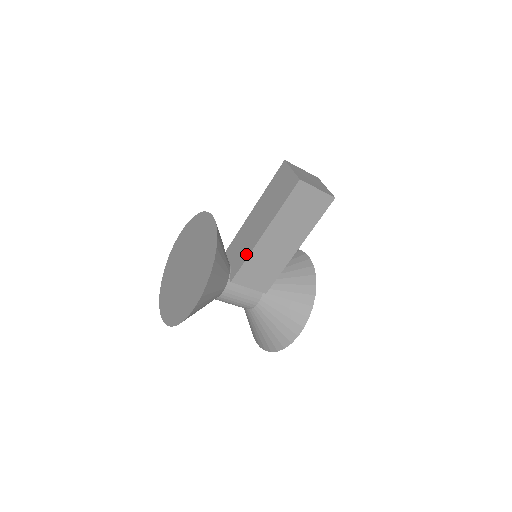
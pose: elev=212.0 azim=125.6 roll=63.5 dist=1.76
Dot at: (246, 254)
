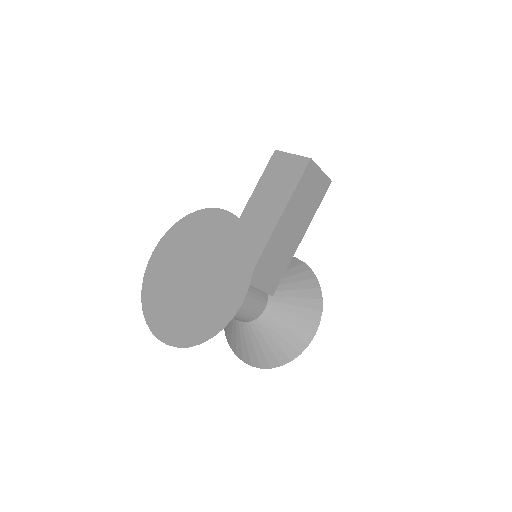
Dot at: (260, 247)
